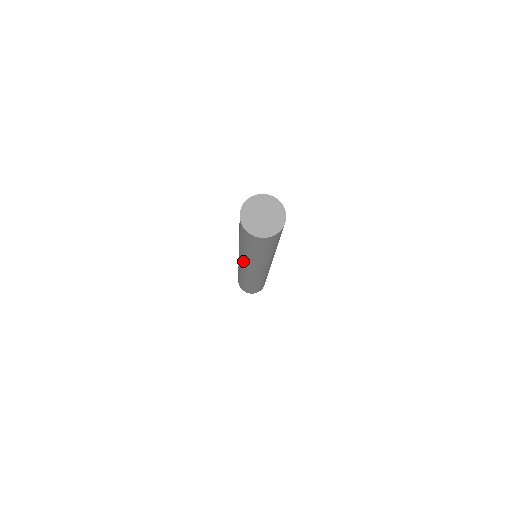
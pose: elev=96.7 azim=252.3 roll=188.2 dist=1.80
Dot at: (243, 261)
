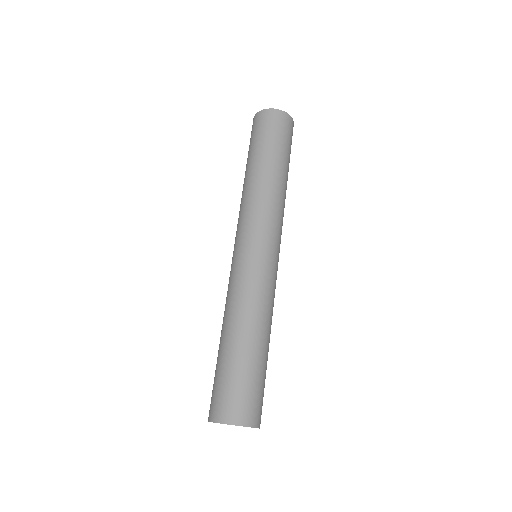
Dot at: occluded
